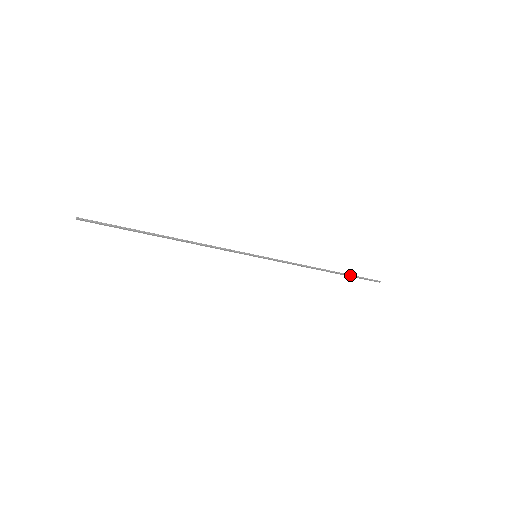
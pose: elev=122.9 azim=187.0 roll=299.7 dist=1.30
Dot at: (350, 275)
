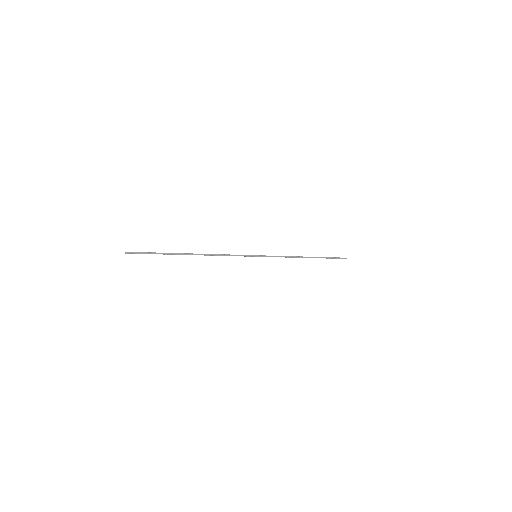
Dot at: (324, 257)
